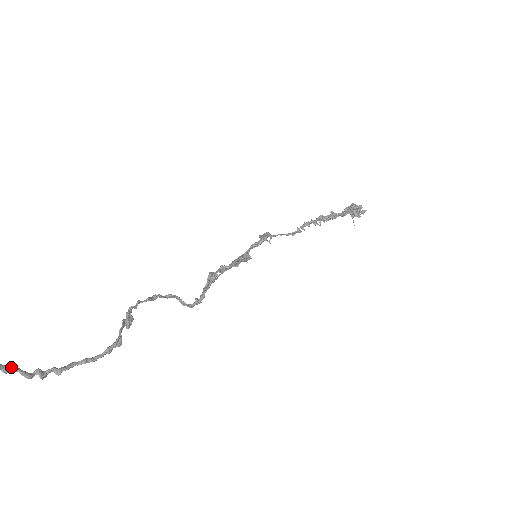
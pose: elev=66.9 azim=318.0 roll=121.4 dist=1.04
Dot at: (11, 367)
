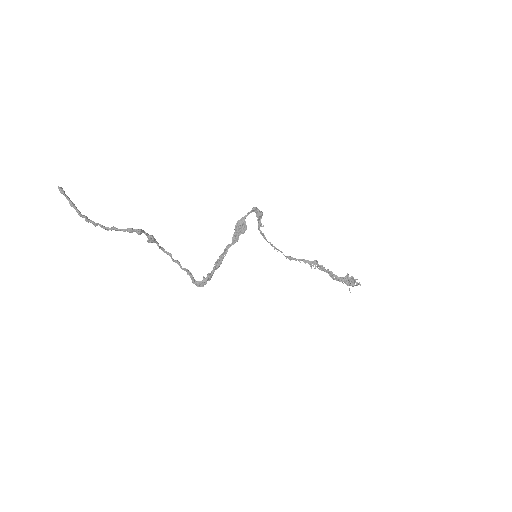
Dot at: (74, 205)
